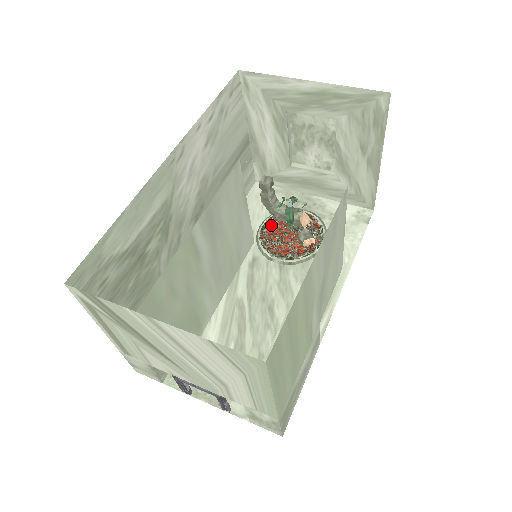
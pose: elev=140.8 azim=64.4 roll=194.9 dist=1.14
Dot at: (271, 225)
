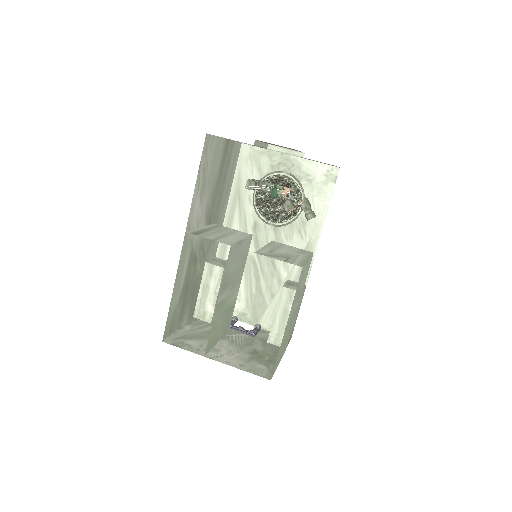
Dot at: (262, 193)
